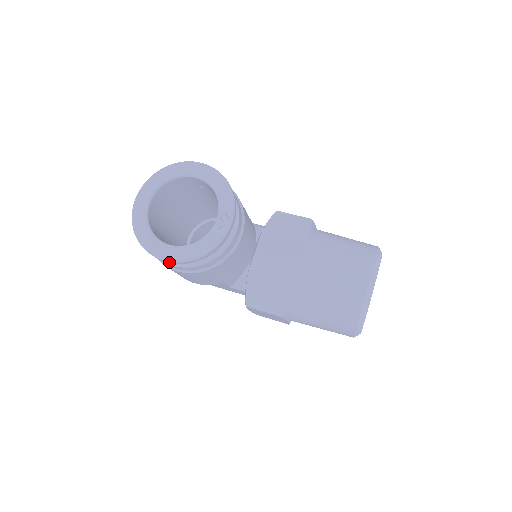
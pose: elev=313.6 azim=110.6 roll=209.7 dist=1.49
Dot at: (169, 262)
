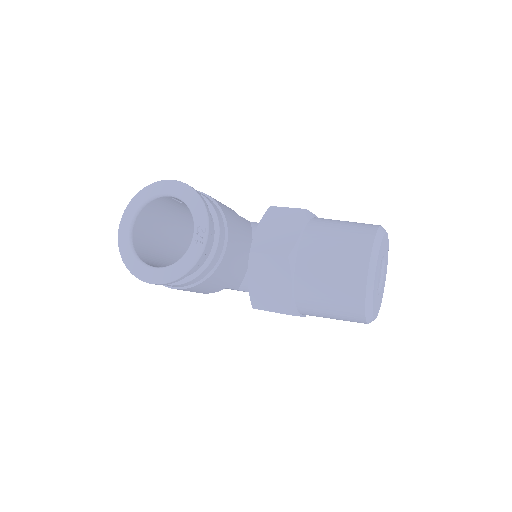
Dot at: (157, 284)
